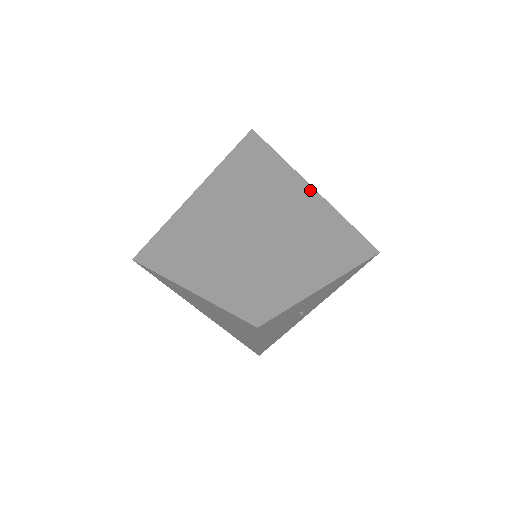
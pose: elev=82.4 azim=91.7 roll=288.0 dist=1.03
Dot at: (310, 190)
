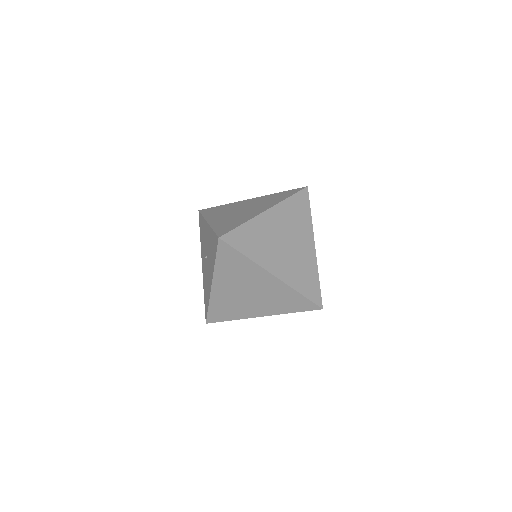
Dot at: (263, 217)
